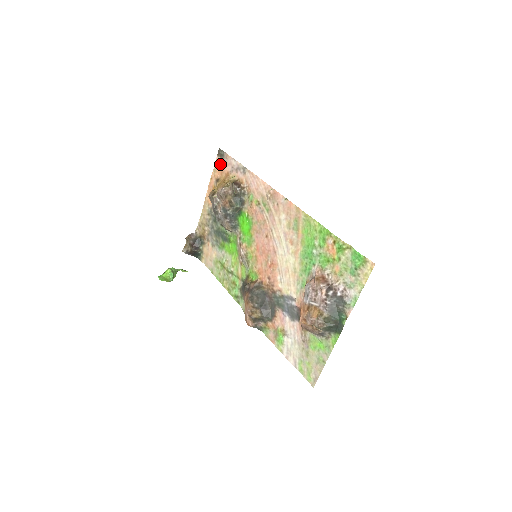
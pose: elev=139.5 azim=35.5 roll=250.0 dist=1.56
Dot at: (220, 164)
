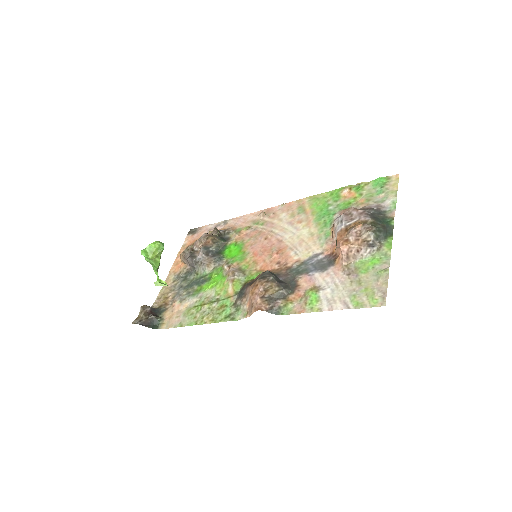
Dot at: (192, 237)
